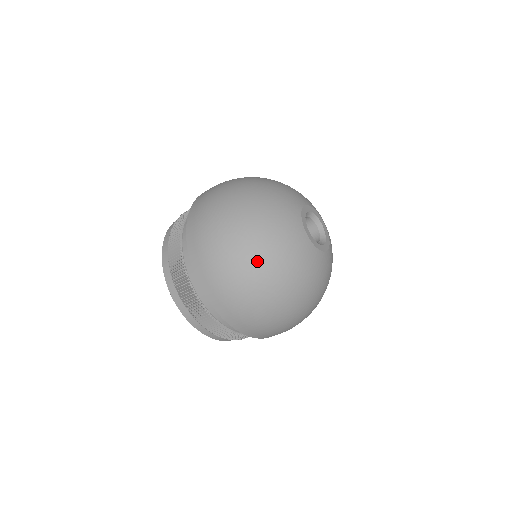
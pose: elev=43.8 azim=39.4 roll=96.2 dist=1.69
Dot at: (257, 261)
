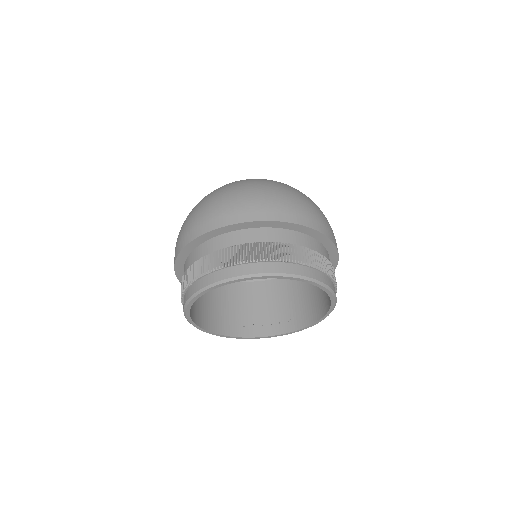
Dot at: occluded
